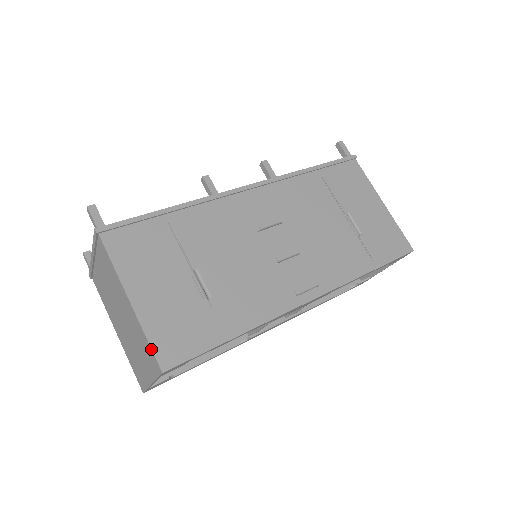
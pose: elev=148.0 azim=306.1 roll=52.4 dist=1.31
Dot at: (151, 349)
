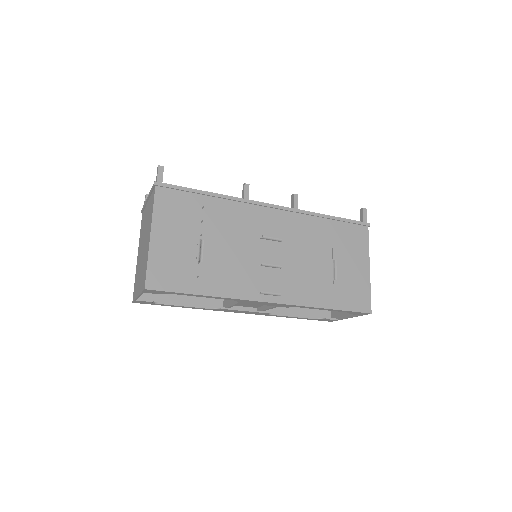
Dot at: (146, 271)
